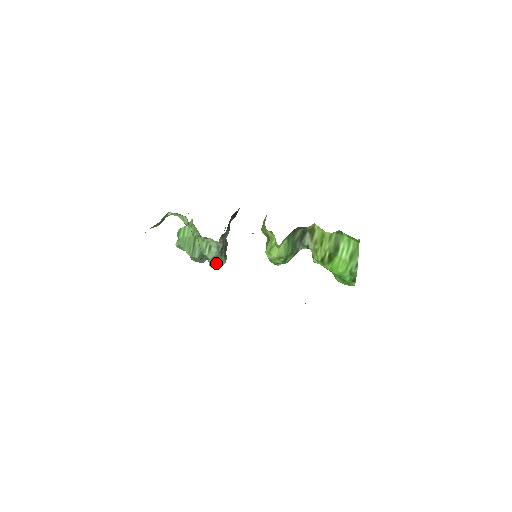
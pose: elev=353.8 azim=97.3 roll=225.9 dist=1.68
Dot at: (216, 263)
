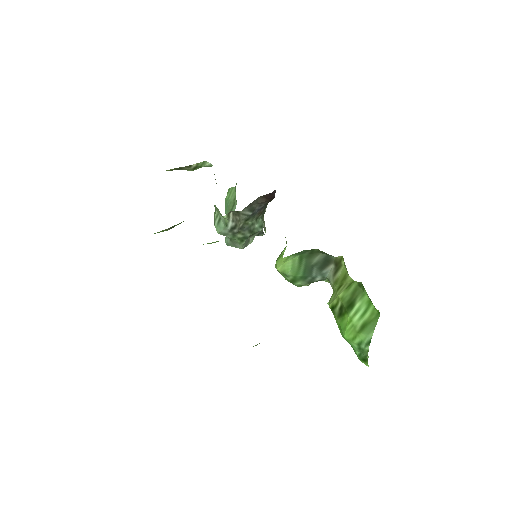
Dot at: (230, 242)
